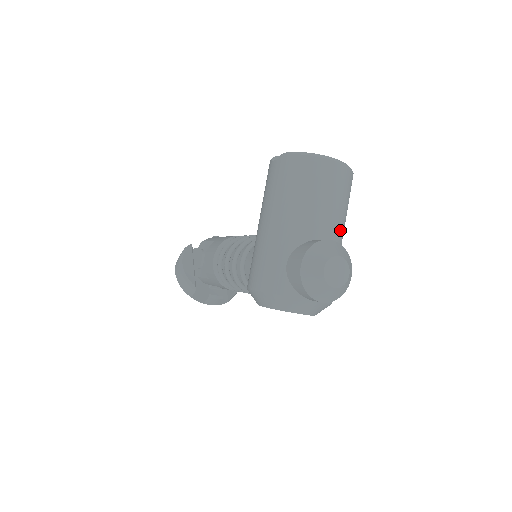
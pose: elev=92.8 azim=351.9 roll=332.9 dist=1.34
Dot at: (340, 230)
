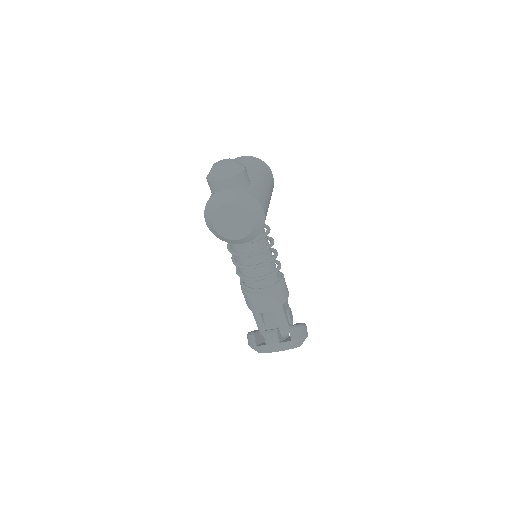
Dot at: (249, 171)
